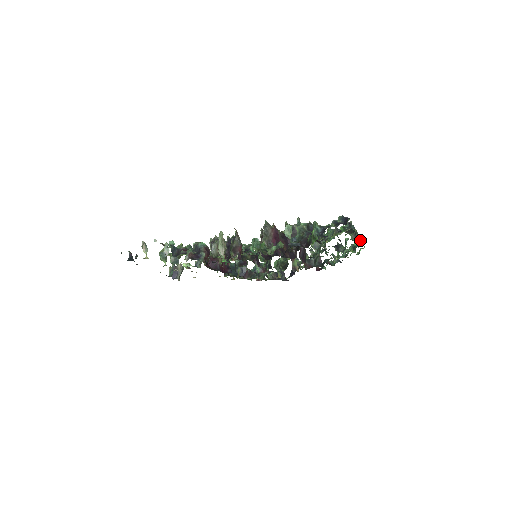
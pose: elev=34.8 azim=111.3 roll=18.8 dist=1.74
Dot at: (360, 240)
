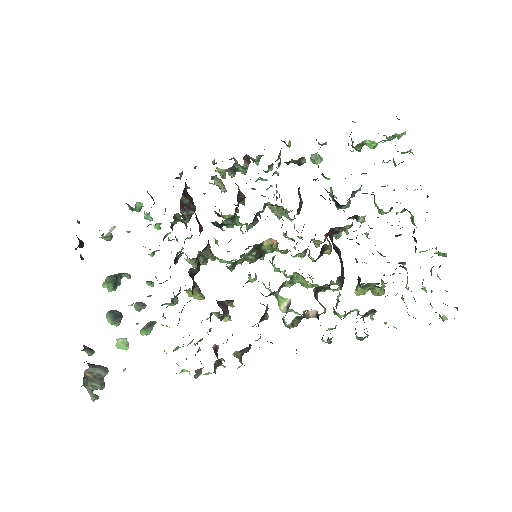
Dot at: occluded
